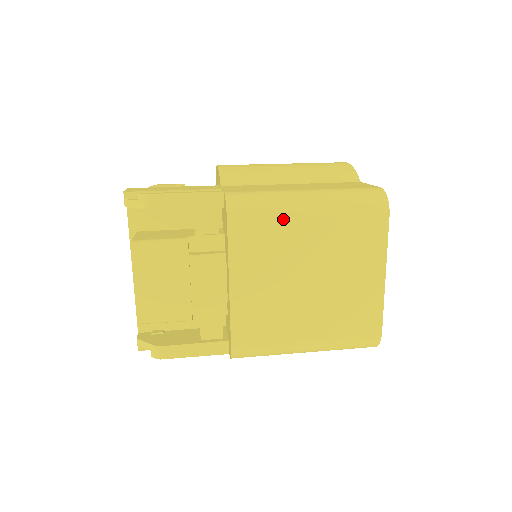
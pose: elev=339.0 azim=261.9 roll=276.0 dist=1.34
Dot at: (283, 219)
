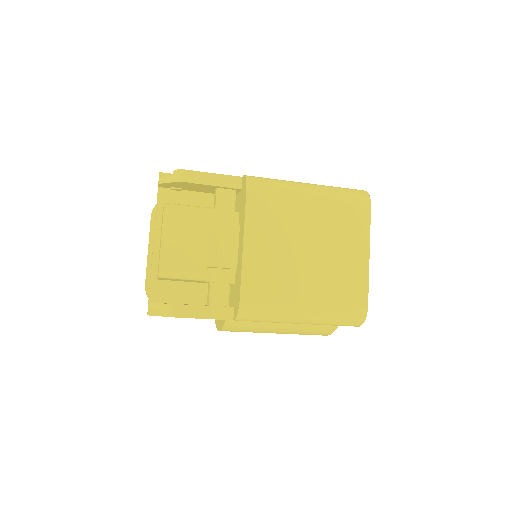
Dot at: (290, 195)
